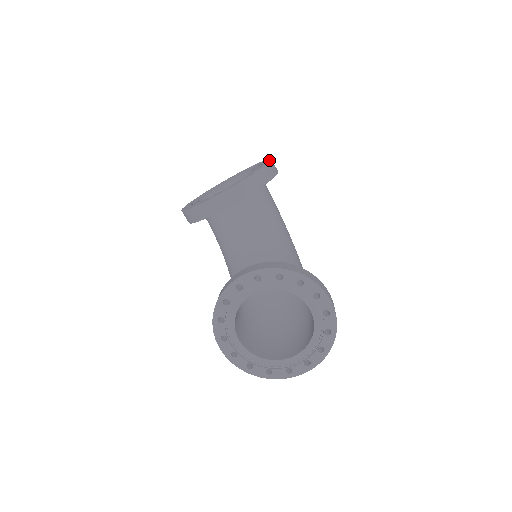
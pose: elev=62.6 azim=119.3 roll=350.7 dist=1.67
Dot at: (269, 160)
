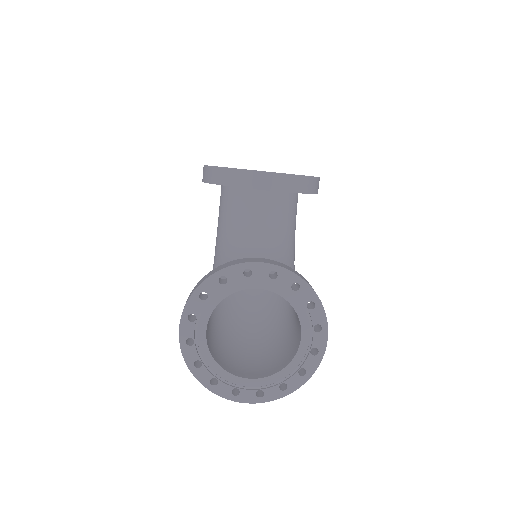
Dot at: occluded
